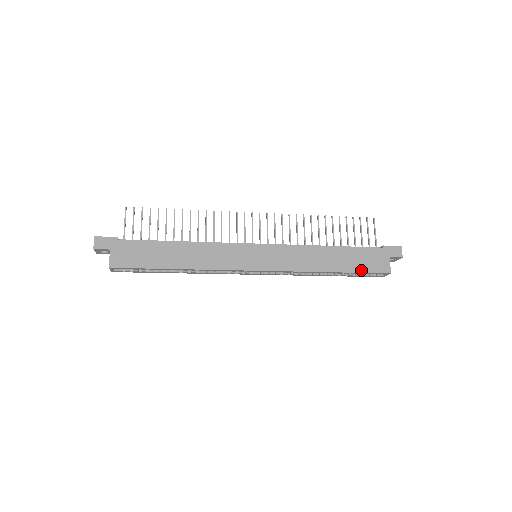
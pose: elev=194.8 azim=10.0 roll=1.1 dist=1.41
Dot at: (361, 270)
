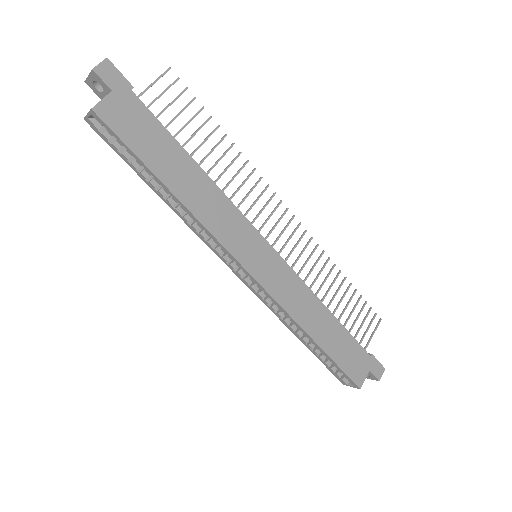
Dot at: (339, 362)
